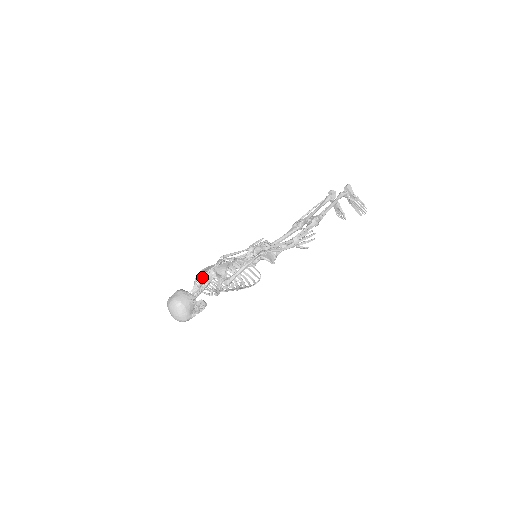
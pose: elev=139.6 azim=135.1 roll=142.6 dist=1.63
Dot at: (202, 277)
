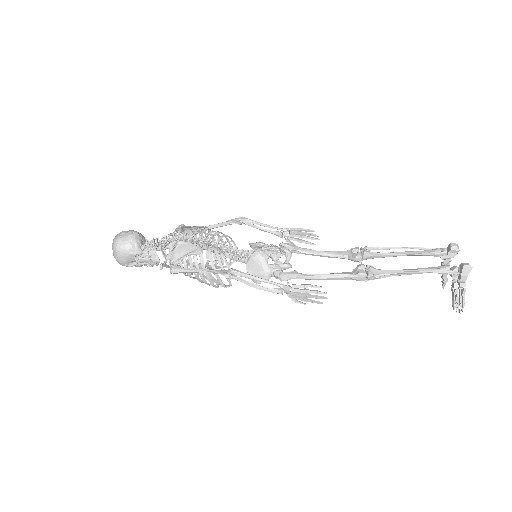
Dot at: occluded
